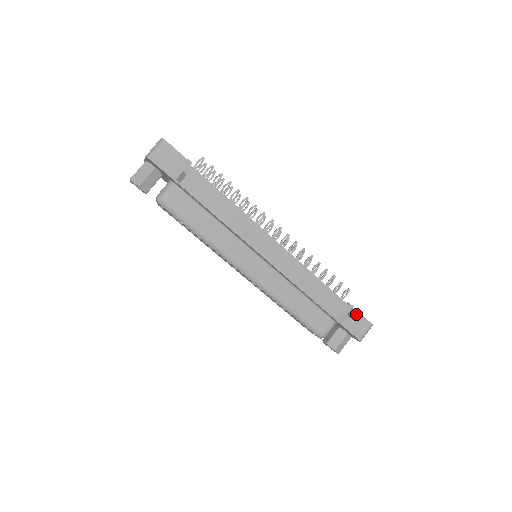
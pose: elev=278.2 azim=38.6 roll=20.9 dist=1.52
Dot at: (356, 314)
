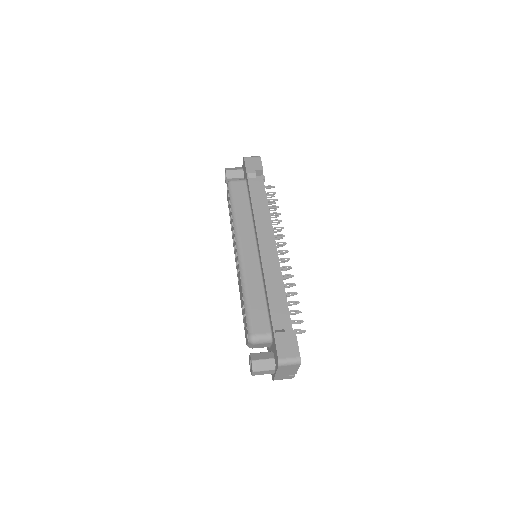
Dot at: (293, 337)
